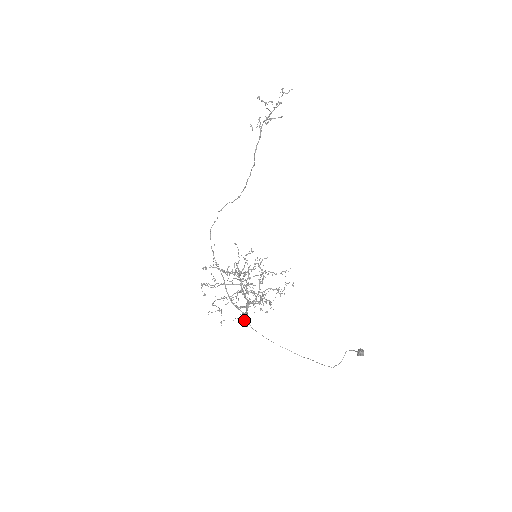
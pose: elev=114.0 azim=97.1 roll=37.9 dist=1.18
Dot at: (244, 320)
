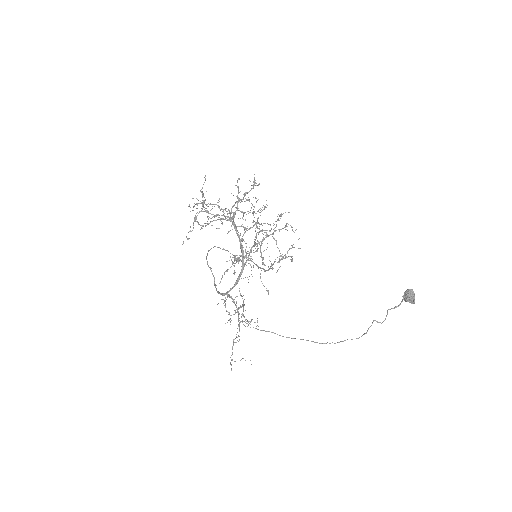
Dot at: occluded
